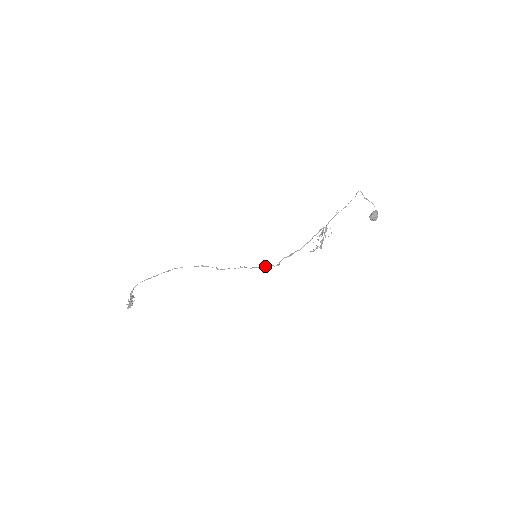
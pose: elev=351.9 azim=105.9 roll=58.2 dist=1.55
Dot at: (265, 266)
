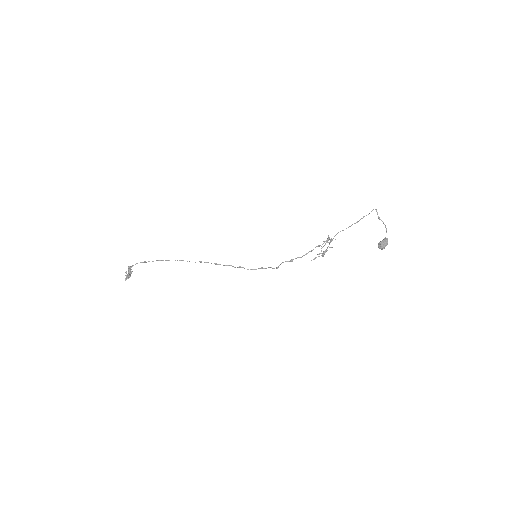
Dot at: (264, 268)
